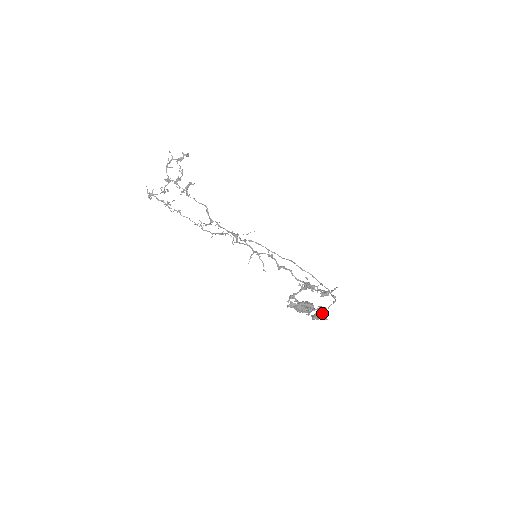
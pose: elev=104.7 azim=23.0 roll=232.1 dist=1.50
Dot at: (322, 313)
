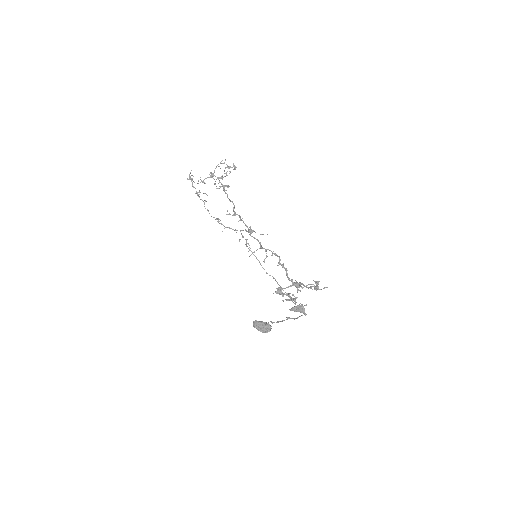
Dot at: occluded
